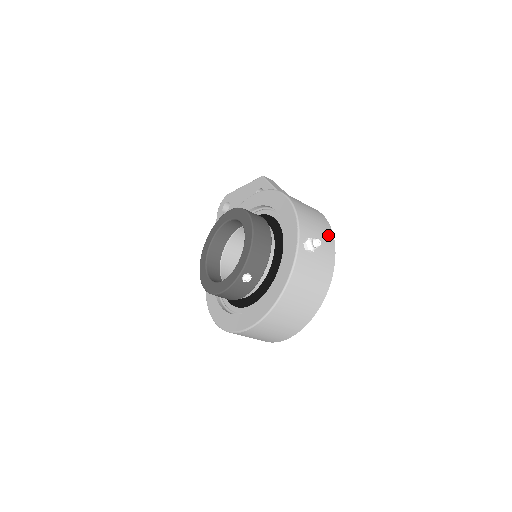
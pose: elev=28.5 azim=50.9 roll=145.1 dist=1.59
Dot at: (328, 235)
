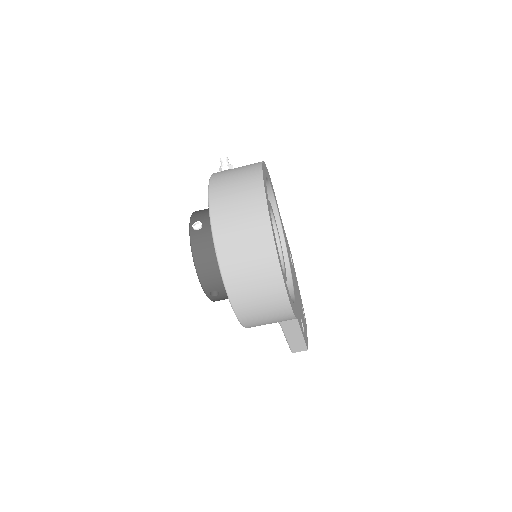
Dot at: occluded
